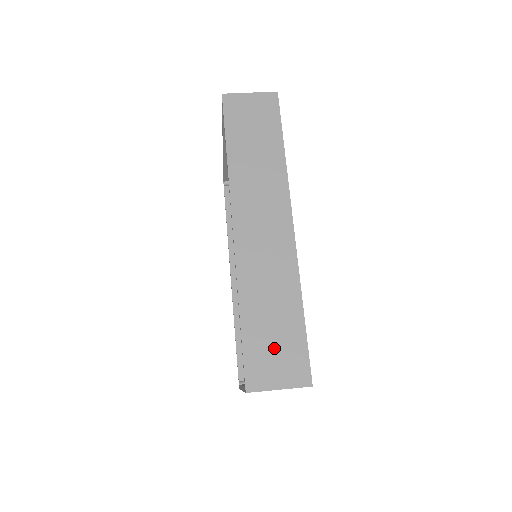
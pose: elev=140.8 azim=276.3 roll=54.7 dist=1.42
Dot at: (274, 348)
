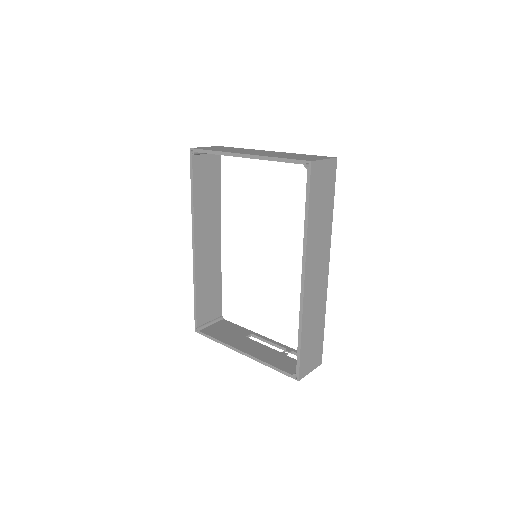
Dot at: (312, 351)
